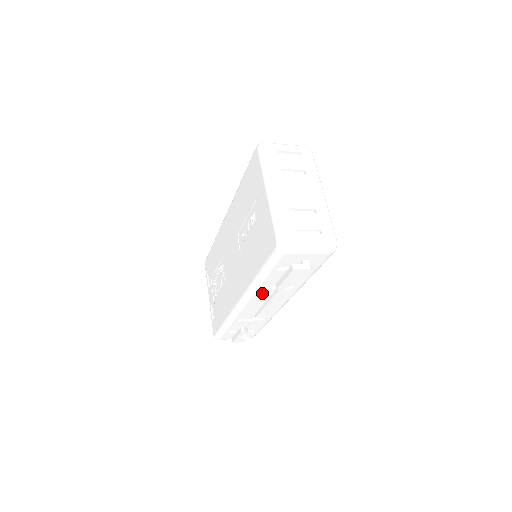
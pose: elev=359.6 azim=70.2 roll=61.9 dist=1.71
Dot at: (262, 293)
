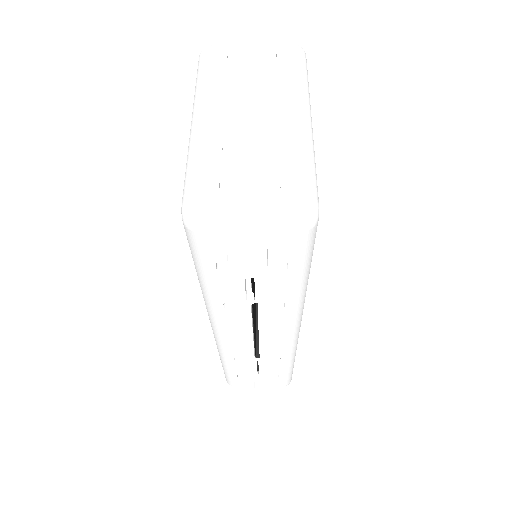
Dot at: (231, 315)
